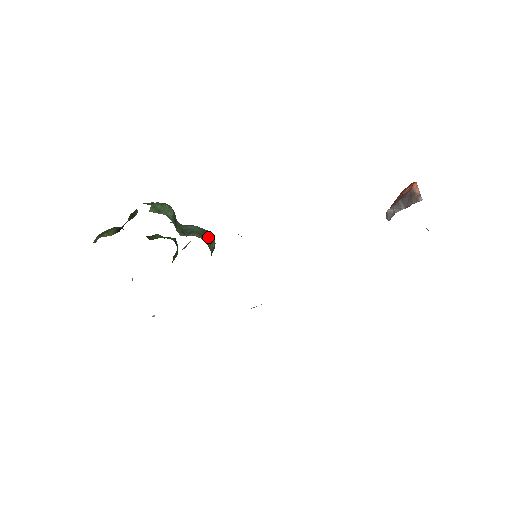
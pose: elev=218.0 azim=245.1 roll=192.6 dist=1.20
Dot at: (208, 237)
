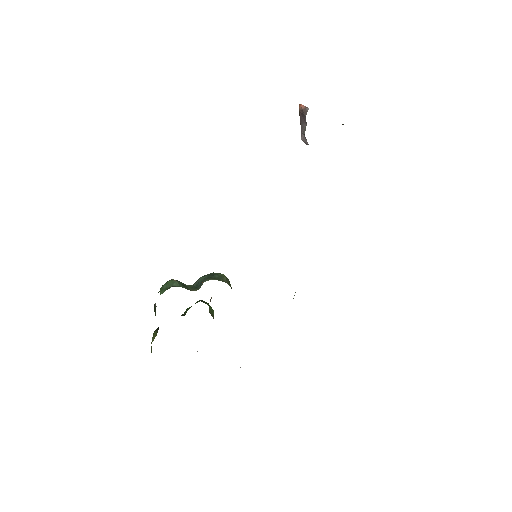
Dot at: (215, 276)
